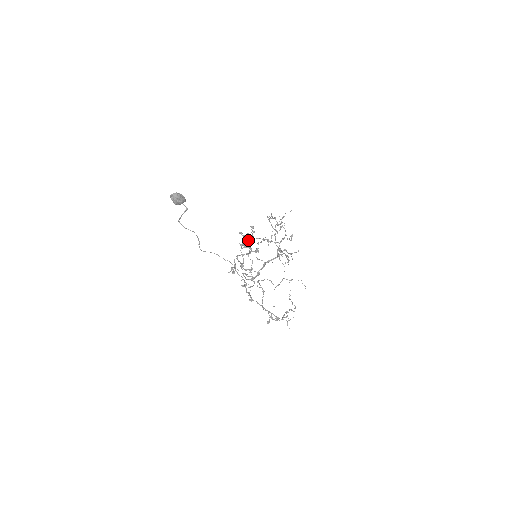
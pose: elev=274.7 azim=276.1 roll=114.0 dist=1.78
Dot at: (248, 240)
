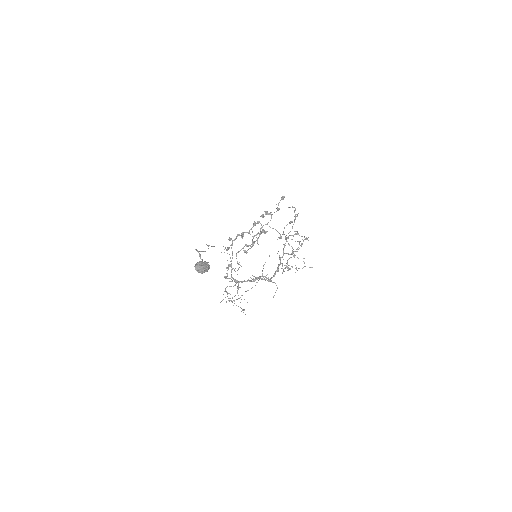
Dot at: occluded
